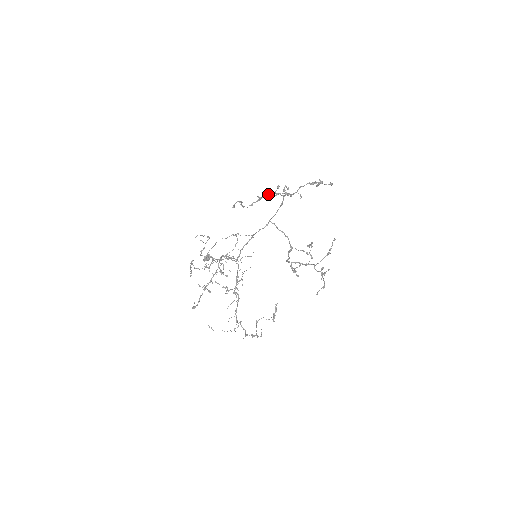
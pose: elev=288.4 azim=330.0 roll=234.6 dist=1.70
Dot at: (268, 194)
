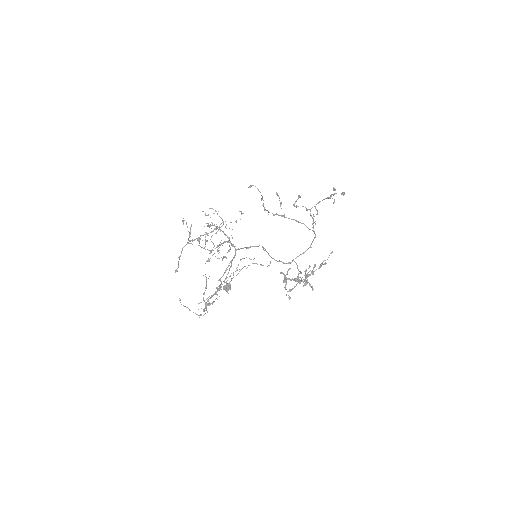
Dot at: (296, 220)
